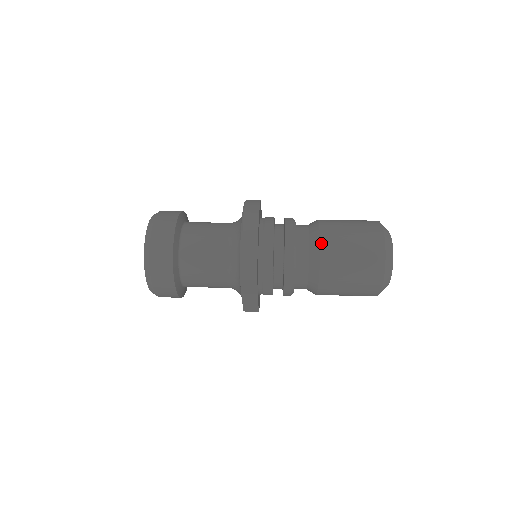
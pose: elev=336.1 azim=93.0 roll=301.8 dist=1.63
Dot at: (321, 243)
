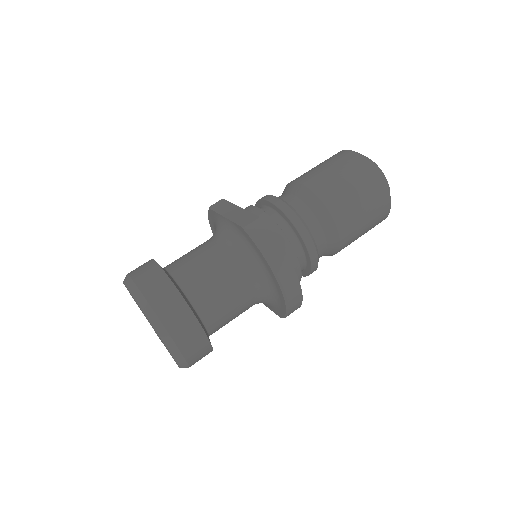
Dot at: (341, 240)
